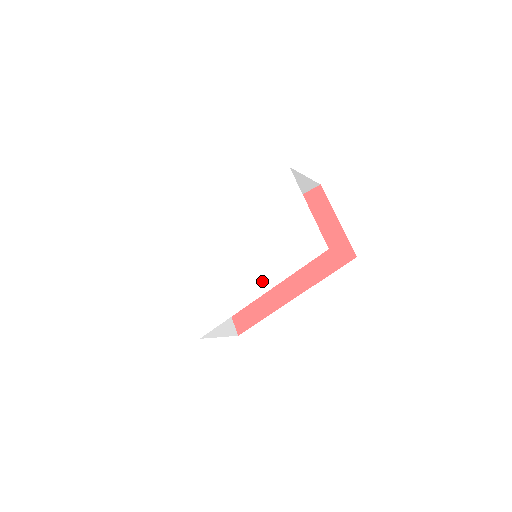
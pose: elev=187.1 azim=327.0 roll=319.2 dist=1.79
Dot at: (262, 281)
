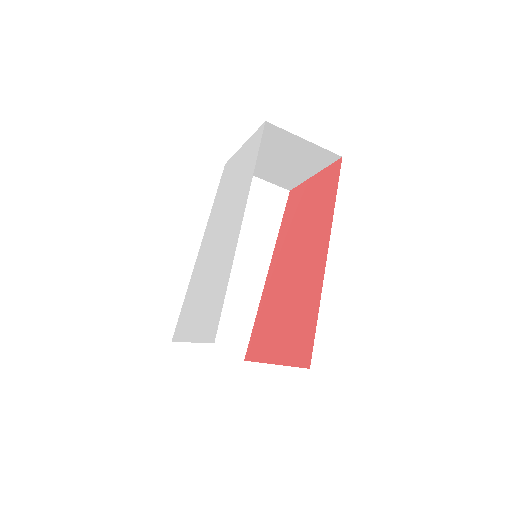
Dot at: (239, 213)
